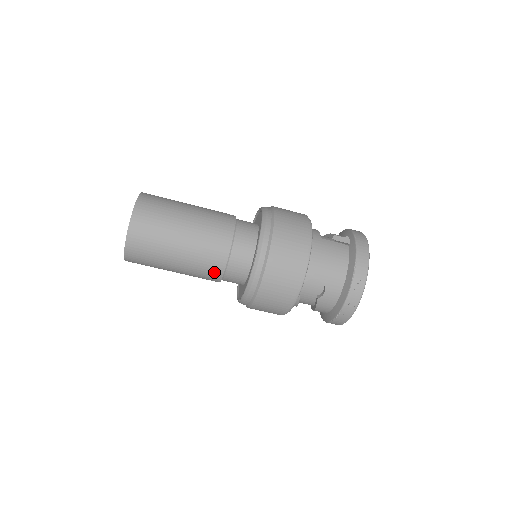
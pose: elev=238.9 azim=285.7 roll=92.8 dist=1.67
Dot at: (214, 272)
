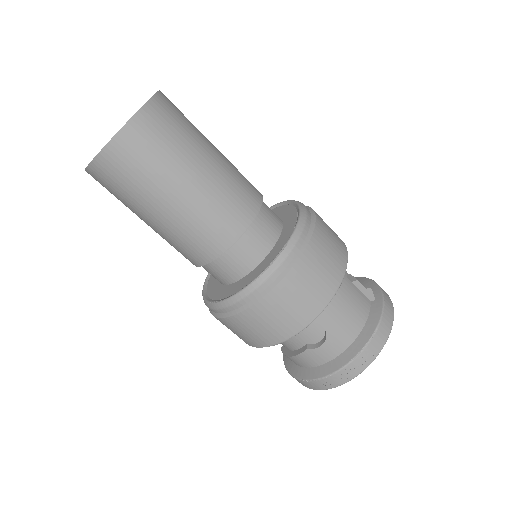
Dot at: (202, 252)
